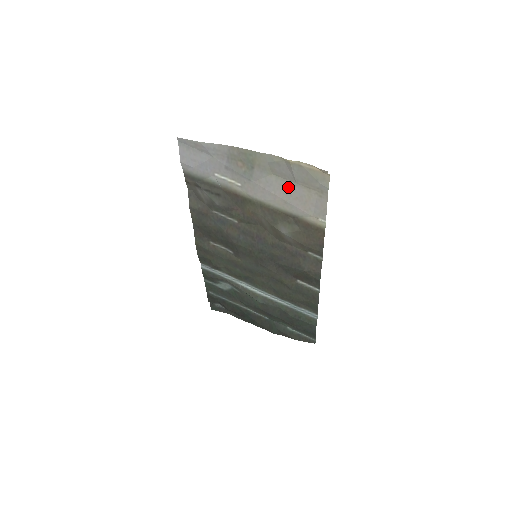
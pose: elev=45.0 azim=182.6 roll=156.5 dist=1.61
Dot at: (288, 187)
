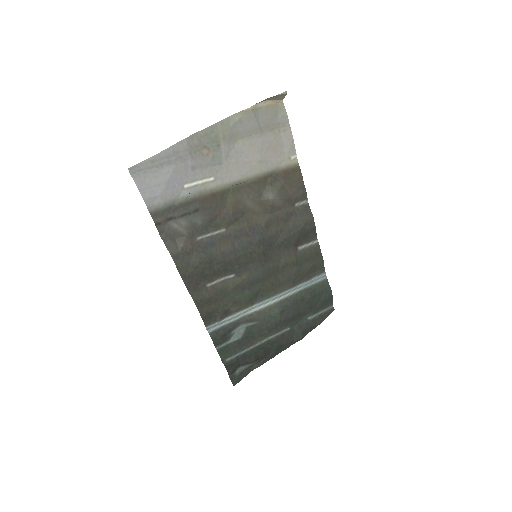
Dot at: (256, 143)
